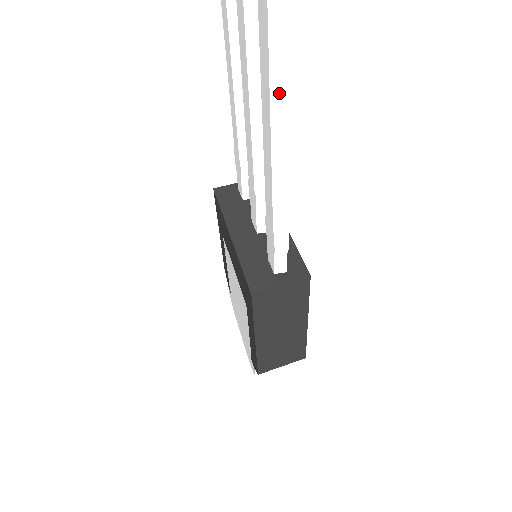
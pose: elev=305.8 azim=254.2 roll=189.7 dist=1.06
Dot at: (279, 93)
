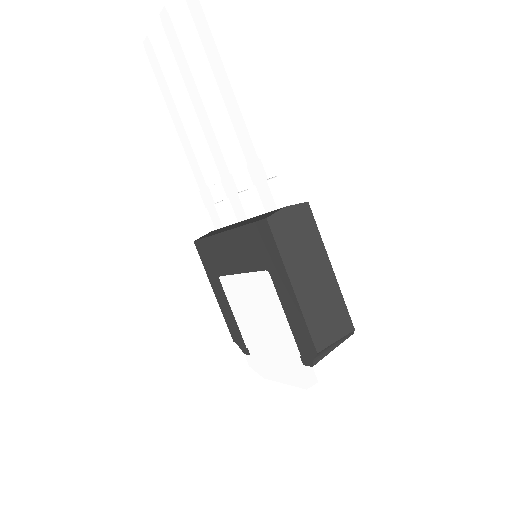
Dot at: (218, 36)
